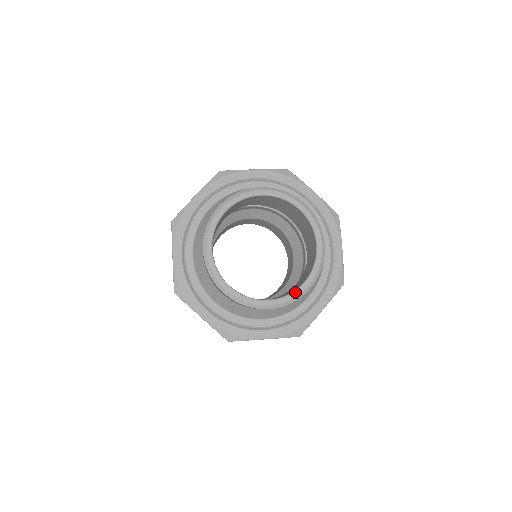
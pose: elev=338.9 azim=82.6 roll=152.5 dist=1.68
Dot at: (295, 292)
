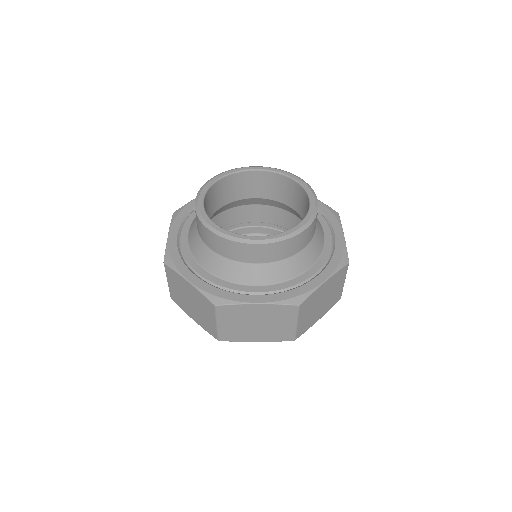
Dot at: (286, 231)
